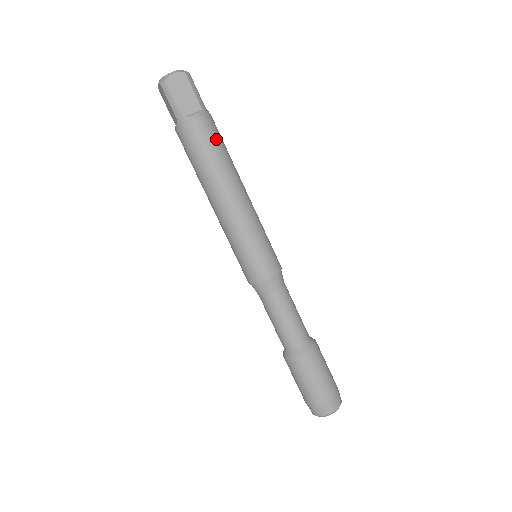
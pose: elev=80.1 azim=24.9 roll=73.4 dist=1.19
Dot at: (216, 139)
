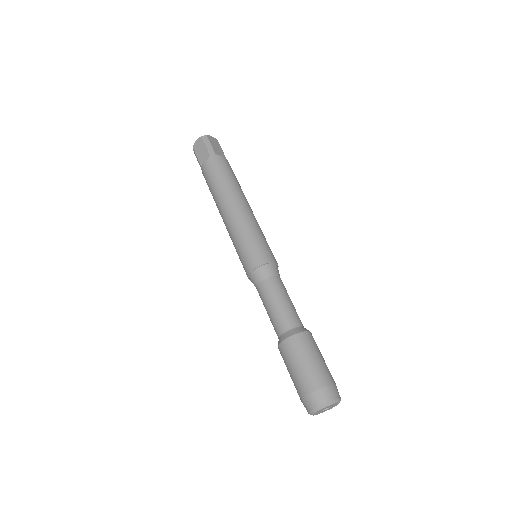
Dot at: occluded
